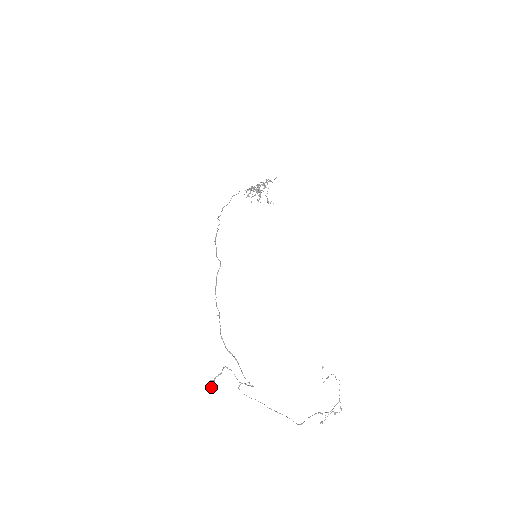
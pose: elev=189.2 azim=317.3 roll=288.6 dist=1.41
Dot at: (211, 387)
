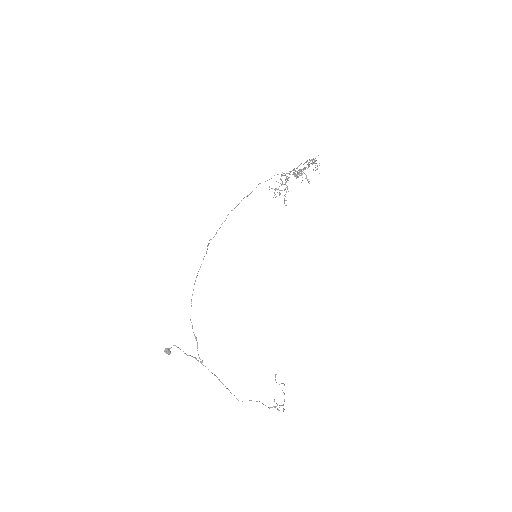
Dot at: (165, 352)
